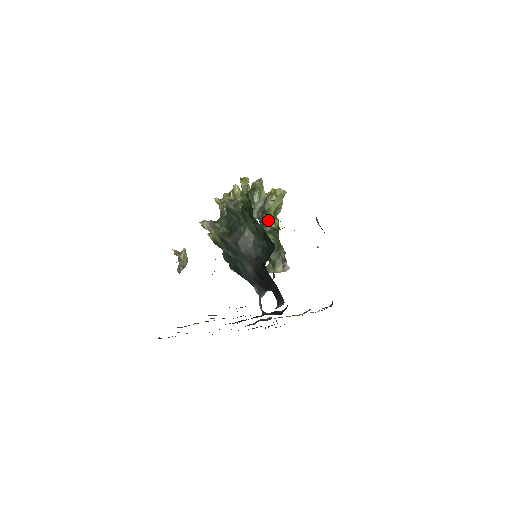
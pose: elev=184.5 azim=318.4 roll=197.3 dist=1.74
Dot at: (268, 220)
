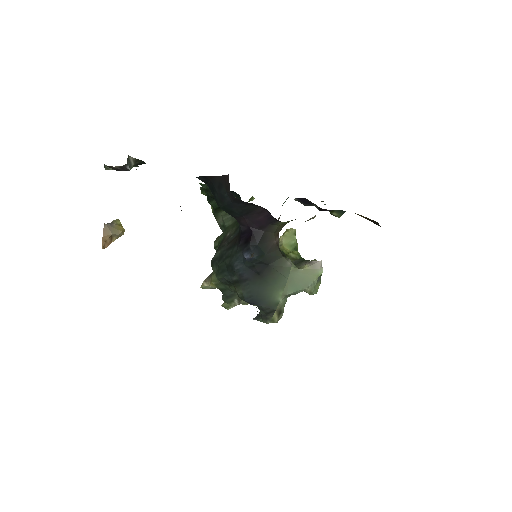
Dot at: occluded
